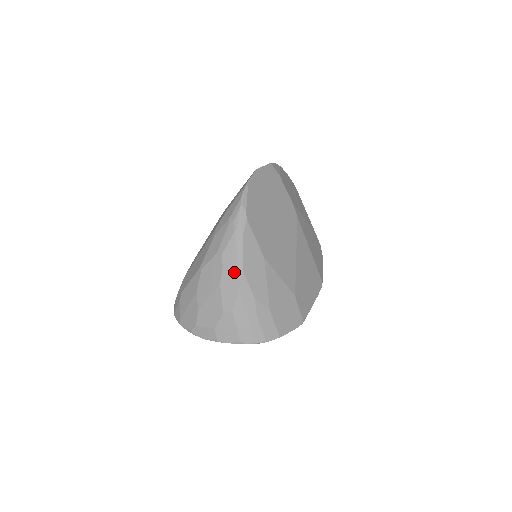
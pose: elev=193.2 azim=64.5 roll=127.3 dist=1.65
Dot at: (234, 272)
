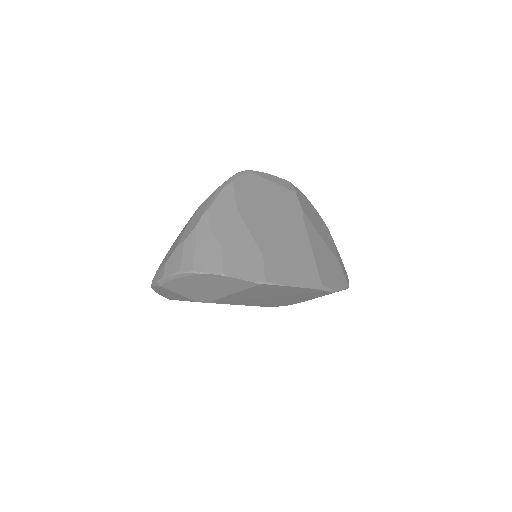
Dot at: (201, 212)
